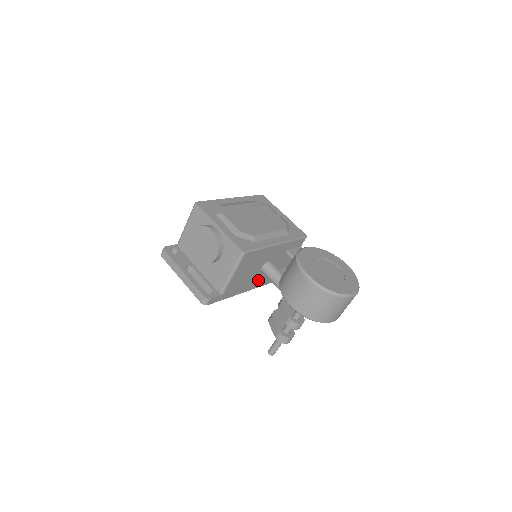
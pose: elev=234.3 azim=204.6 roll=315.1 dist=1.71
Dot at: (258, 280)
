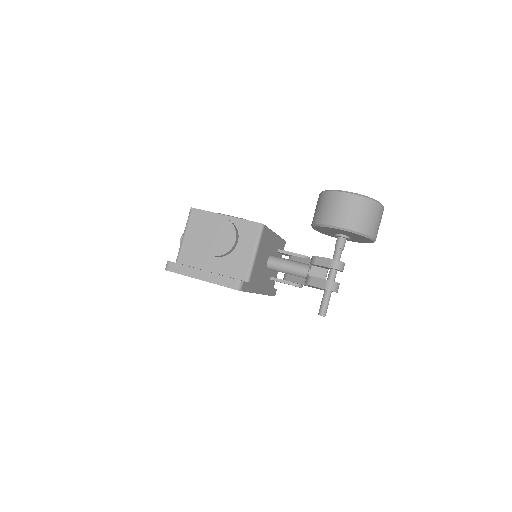
Dot at: (264, 282)
